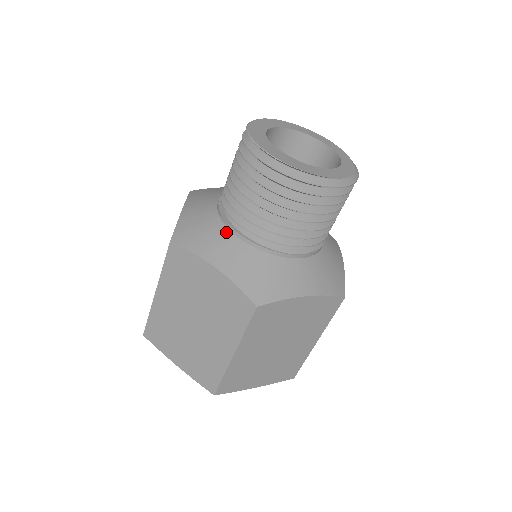
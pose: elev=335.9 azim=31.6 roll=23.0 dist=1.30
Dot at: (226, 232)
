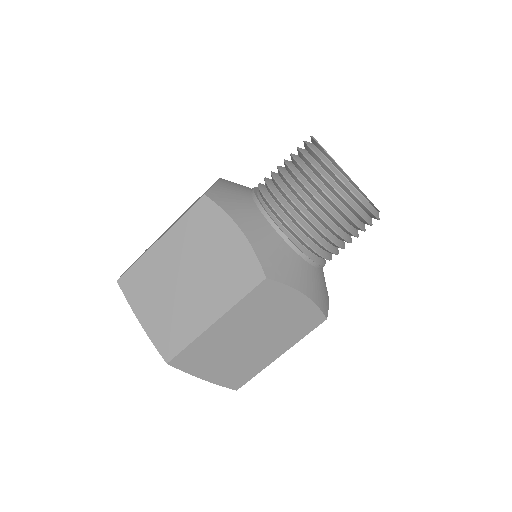
Dot at: (257, 210)
